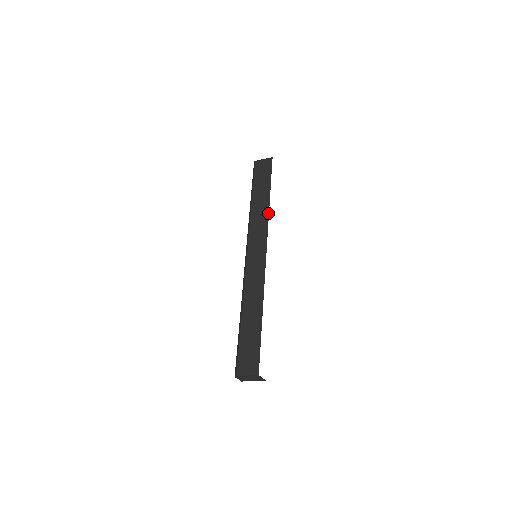
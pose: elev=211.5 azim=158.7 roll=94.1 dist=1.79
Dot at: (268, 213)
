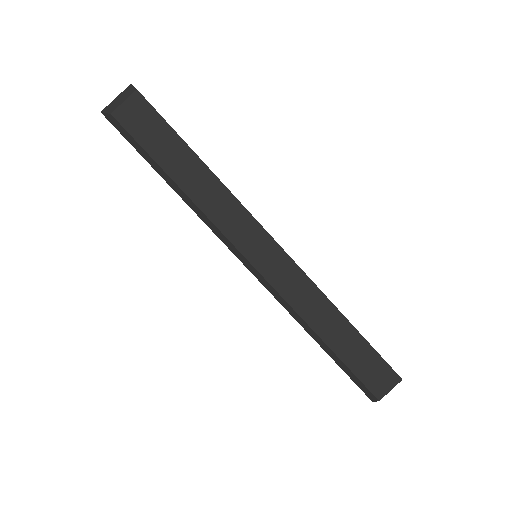
Dot at: (226, 189)
